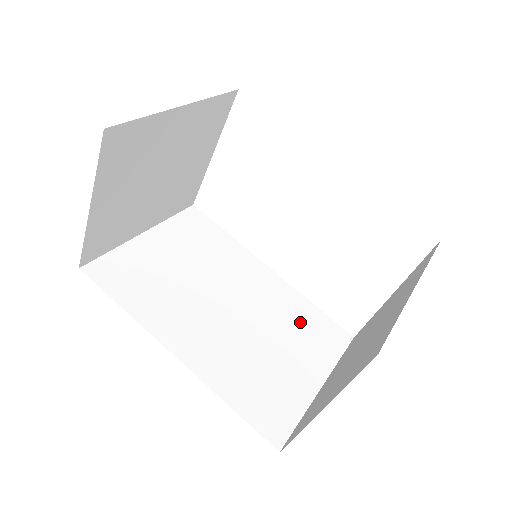
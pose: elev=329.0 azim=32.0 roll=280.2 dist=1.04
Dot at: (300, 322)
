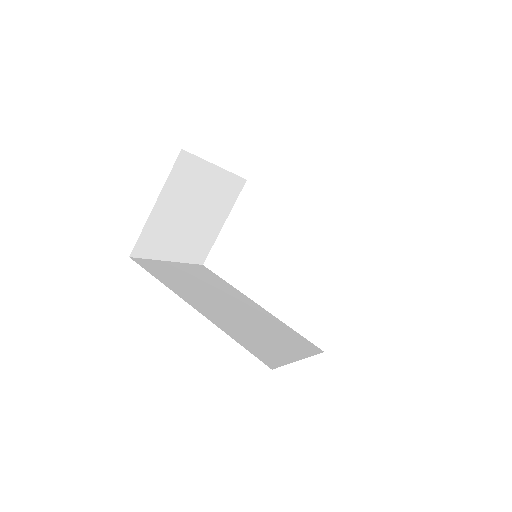
Dot at: (282, 331)
